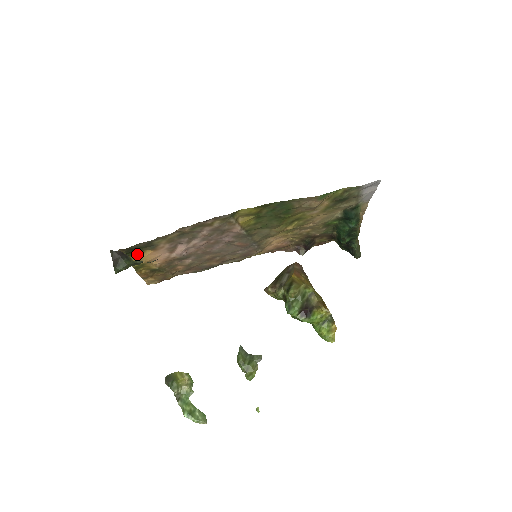
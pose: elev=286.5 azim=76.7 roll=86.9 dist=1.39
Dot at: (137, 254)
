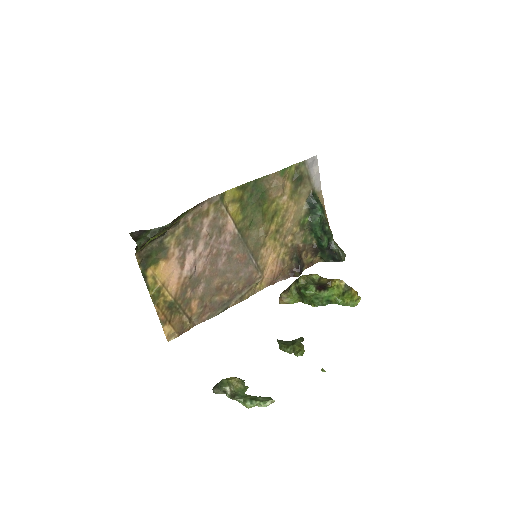
Dot at: (152, 268)
